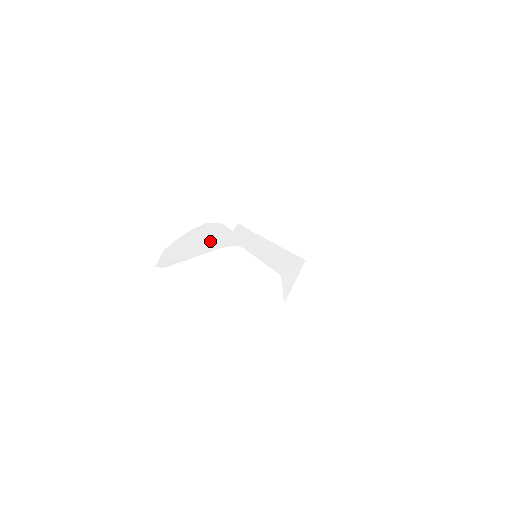
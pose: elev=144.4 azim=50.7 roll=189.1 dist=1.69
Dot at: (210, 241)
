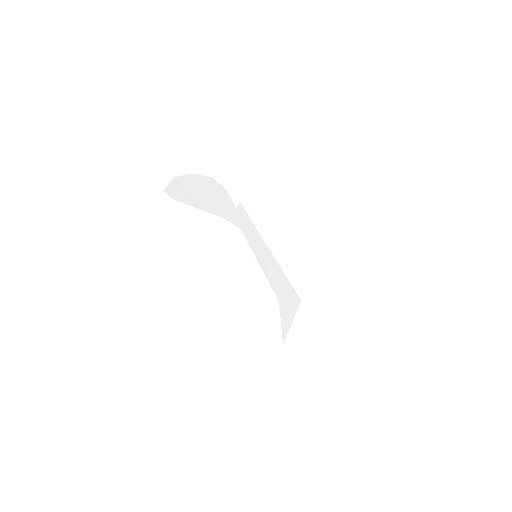
Dot at: (215, 202)
